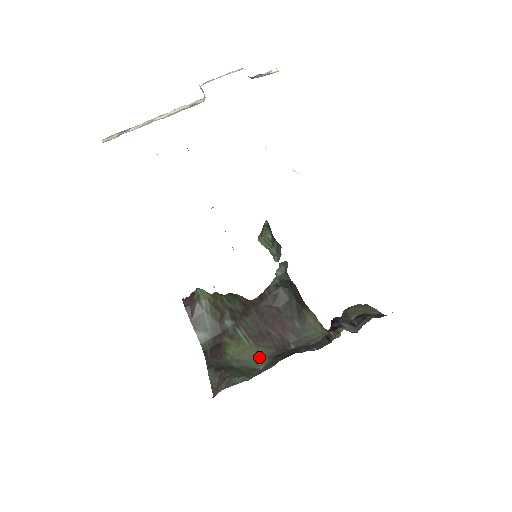
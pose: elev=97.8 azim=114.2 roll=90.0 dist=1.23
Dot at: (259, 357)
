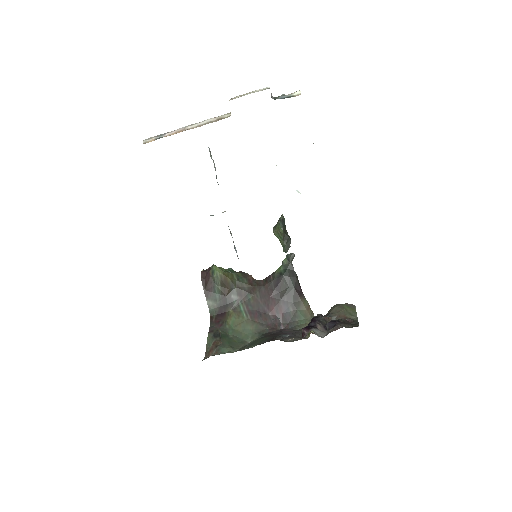
Dot at: (251, 331)
